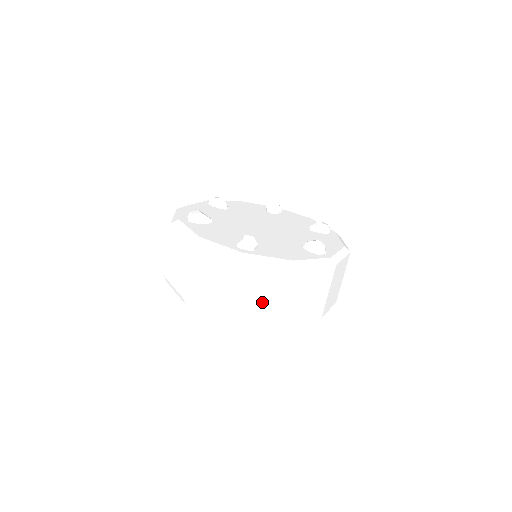
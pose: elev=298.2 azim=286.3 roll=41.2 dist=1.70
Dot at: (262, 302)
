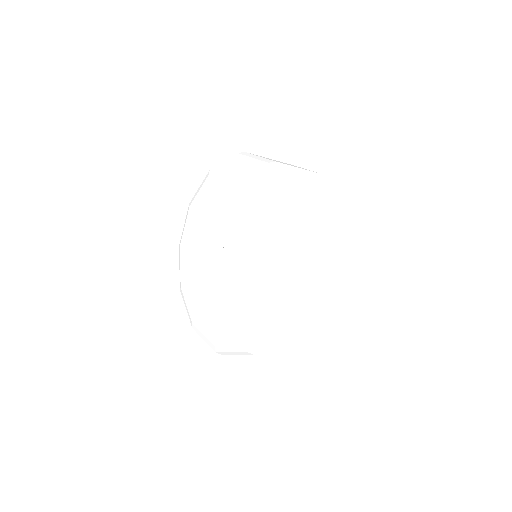
Dot at: occluded
